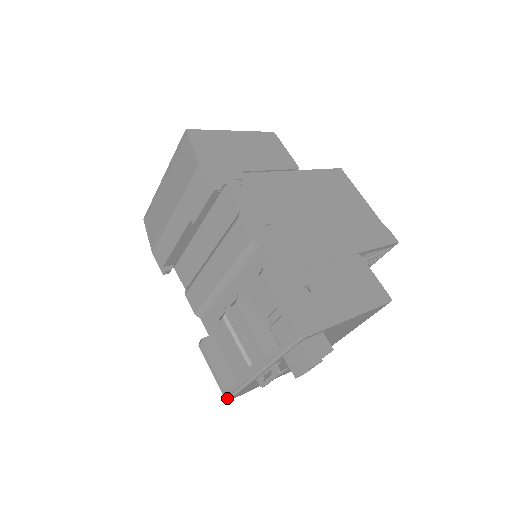
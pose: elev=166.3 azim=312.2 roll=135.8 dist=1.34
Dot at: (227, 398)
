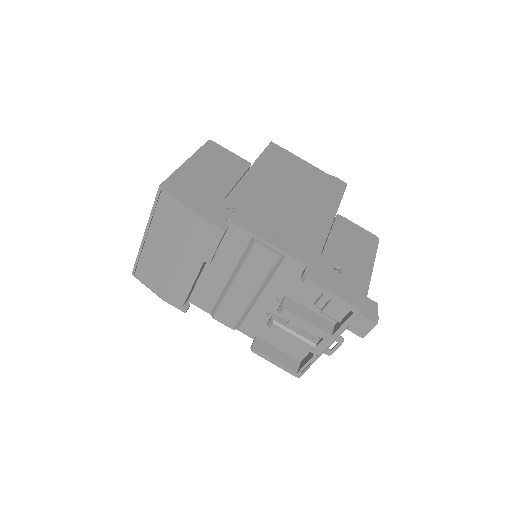
Dot at: (299, 376)
